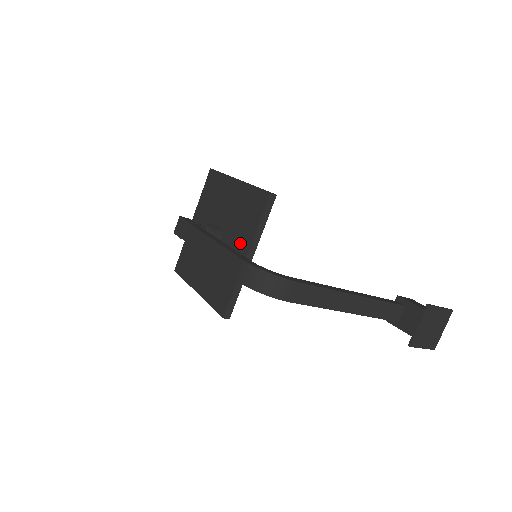
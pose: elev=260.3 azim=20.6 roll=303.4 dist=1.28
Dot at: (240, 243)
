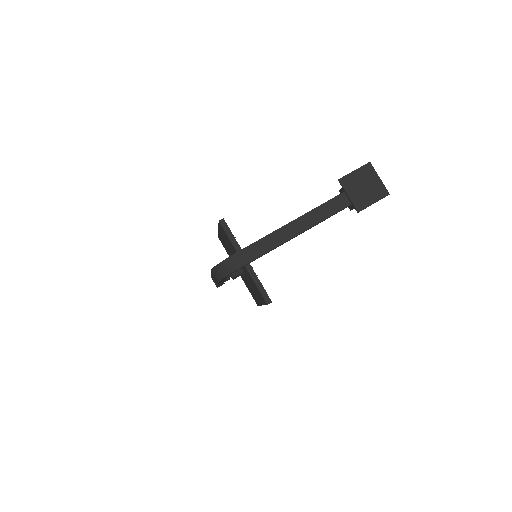
Dot at: occluded
